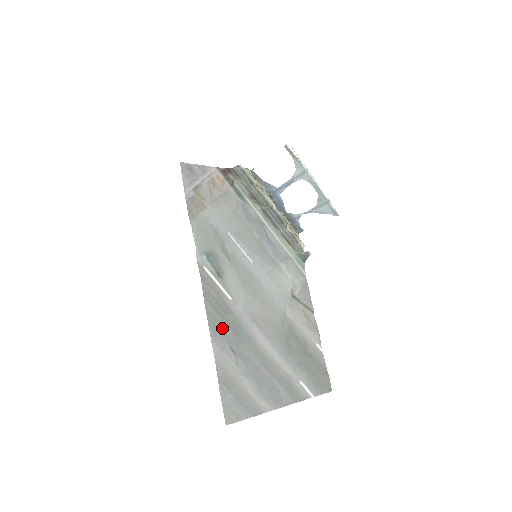
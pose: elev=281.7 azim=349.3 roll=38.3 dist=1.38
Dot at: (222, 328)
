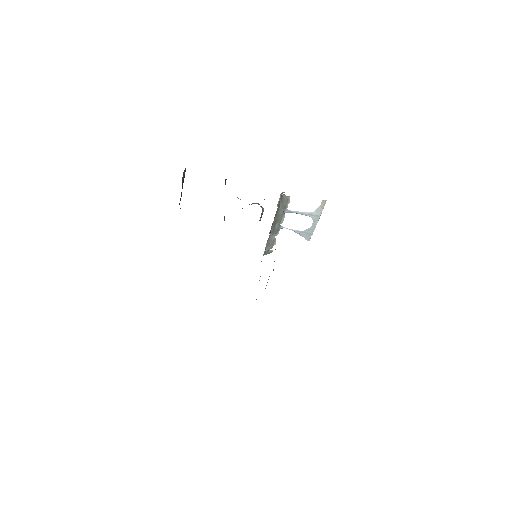
Dot at: occluded
